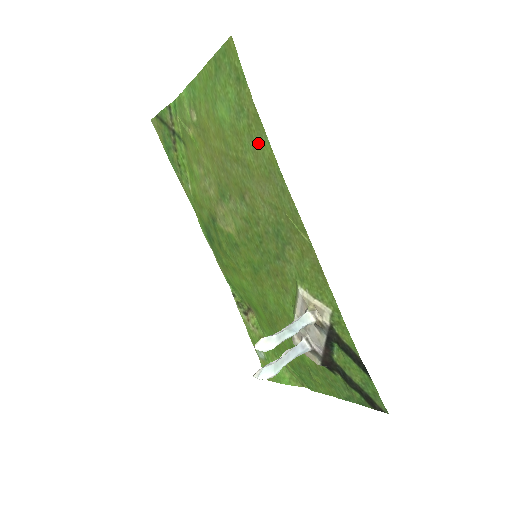
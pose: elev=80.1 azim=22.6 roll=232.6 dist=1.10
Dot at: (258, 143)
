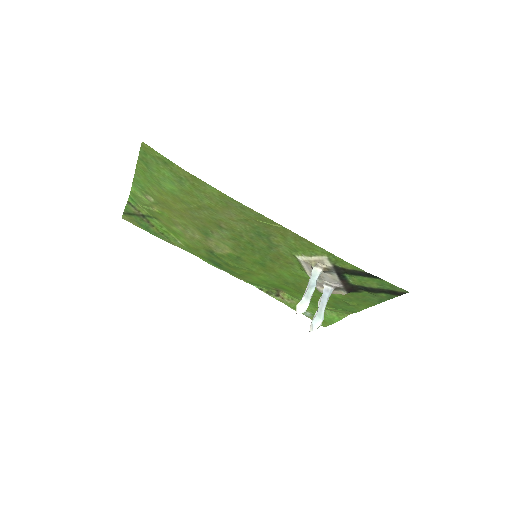
Dot at: (206, 191)
